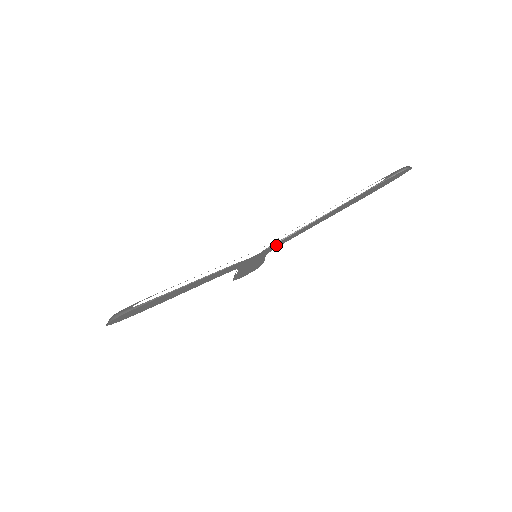
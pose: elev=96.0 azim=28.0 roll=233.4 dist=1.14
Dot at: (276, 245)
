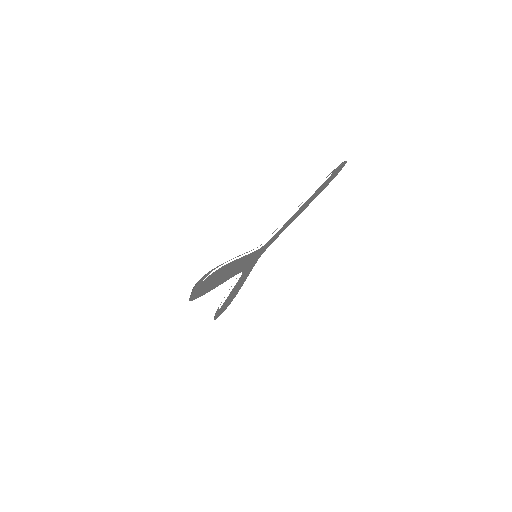
Dot at: (271, 240)
